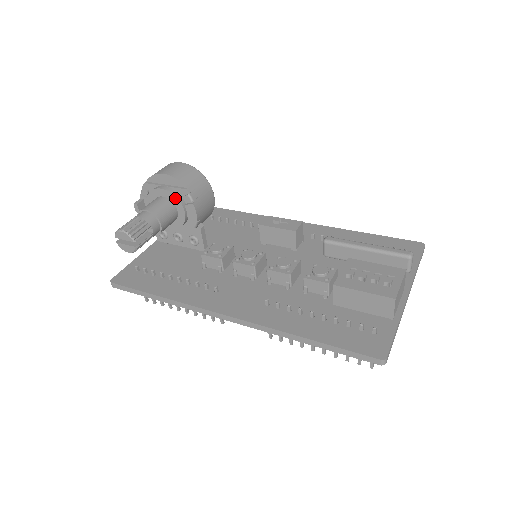
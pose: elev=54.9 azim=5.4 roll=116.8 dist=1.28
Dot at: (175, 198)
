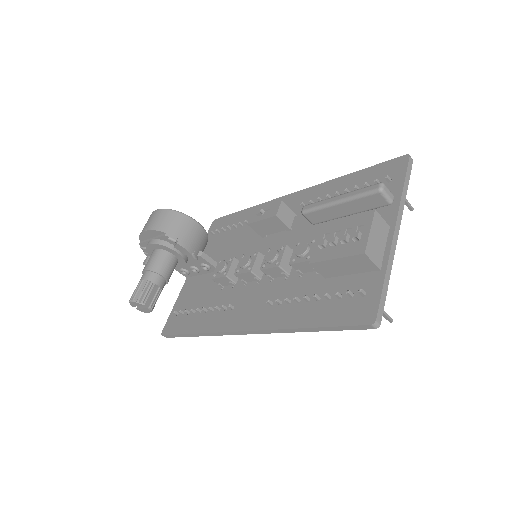
Dot at: (162, 246)
